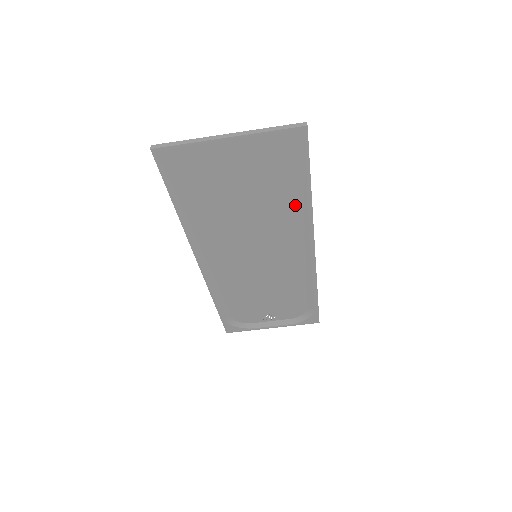
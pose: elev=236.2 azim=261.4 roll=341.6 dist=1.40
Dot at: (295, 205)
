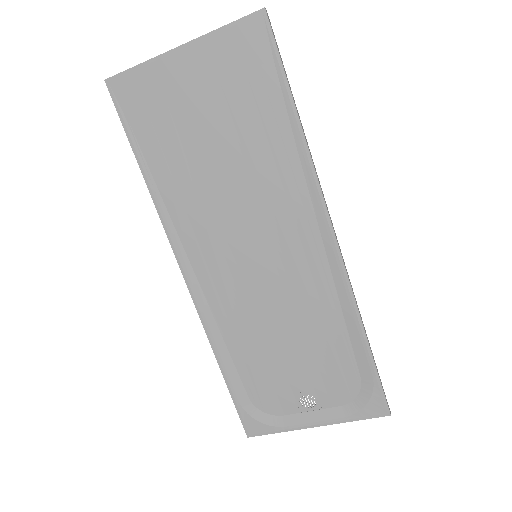
Dot at: (284, 146)
